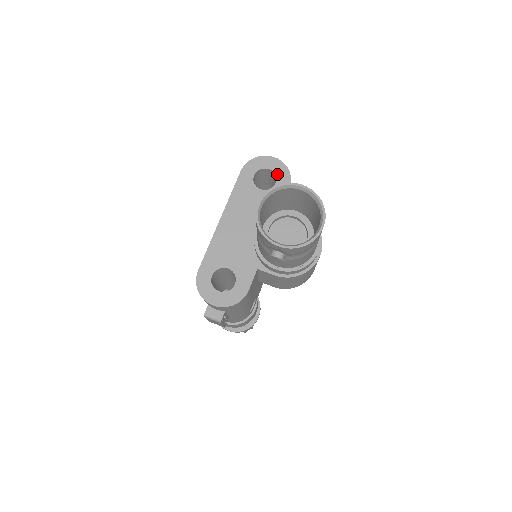
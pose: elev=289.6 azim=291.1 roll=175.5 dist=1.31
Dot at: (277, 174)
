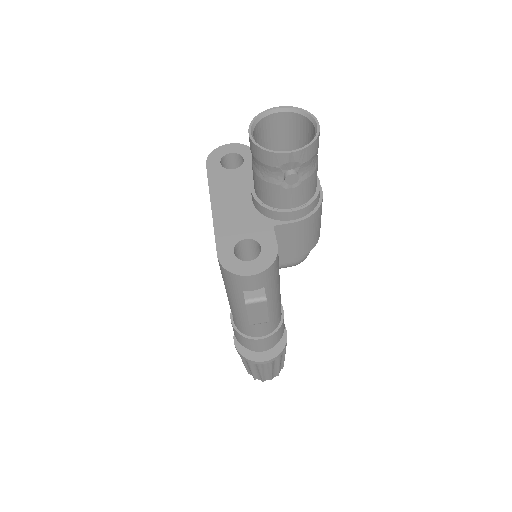
Dot at: (240, 153)
